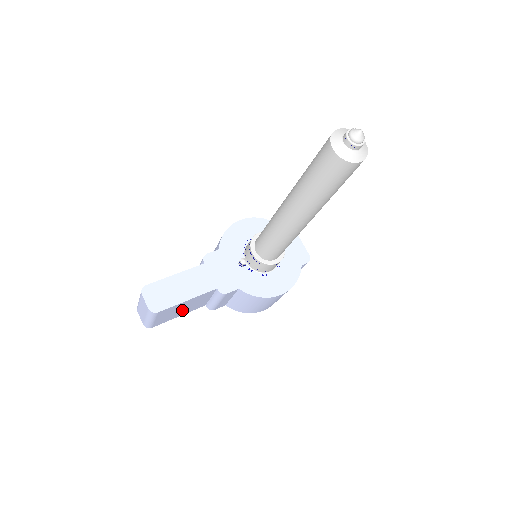
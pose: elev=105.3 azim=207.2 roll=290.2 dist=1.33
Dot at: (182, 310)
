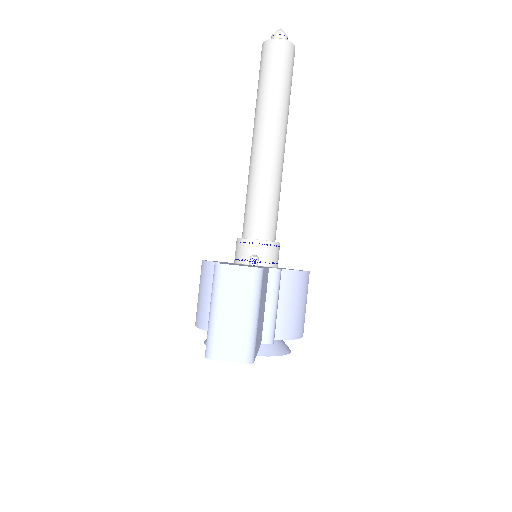
Dot at: occluded
